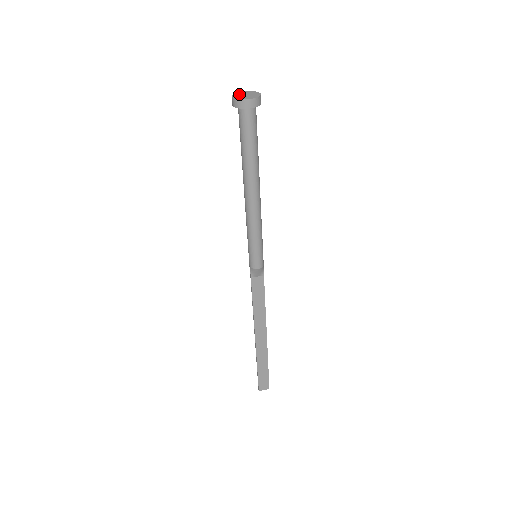
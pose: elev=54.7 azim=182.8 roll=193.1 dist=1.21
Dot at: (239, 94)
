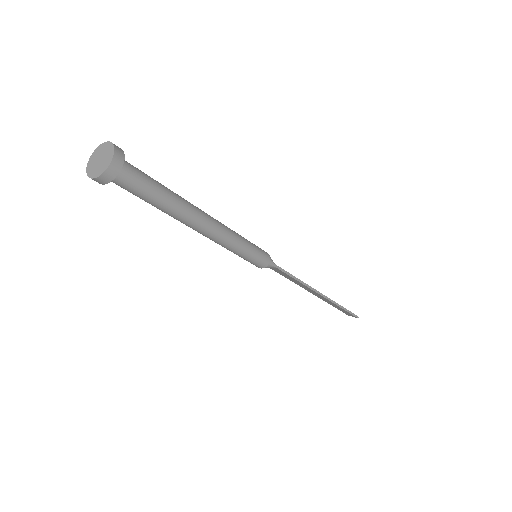
Dot at: (98, 153)
